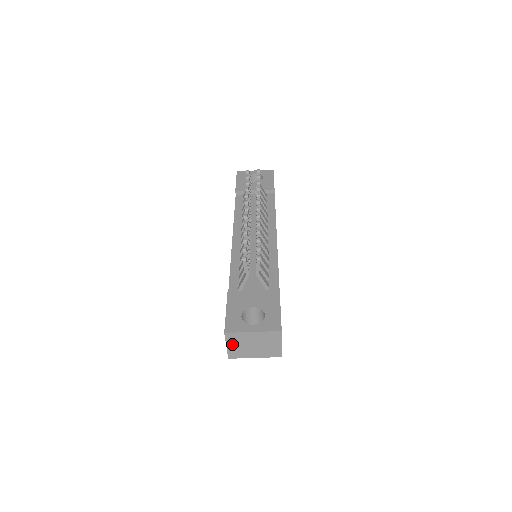
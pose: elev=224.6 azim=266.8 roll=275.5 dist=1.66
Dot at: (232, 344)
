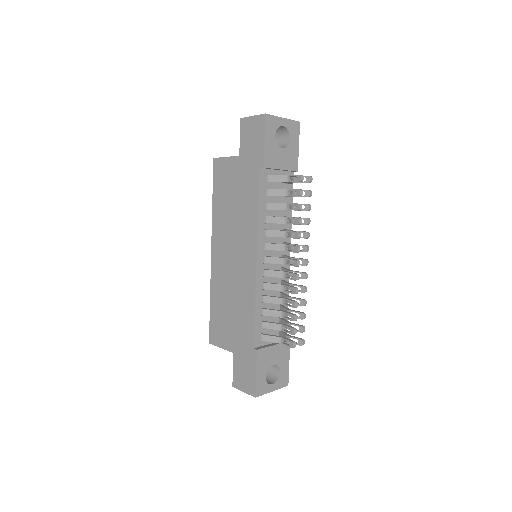
Dot at: occluded
